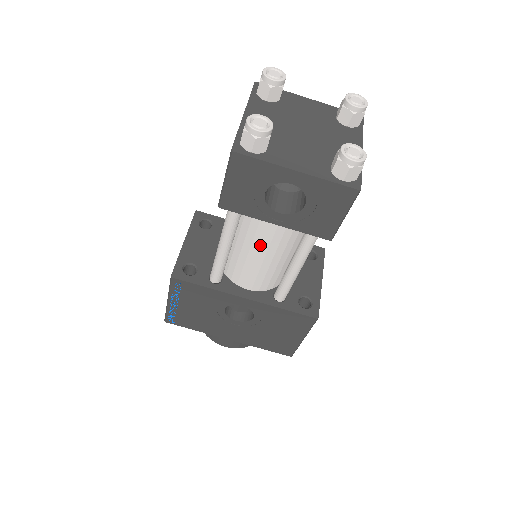
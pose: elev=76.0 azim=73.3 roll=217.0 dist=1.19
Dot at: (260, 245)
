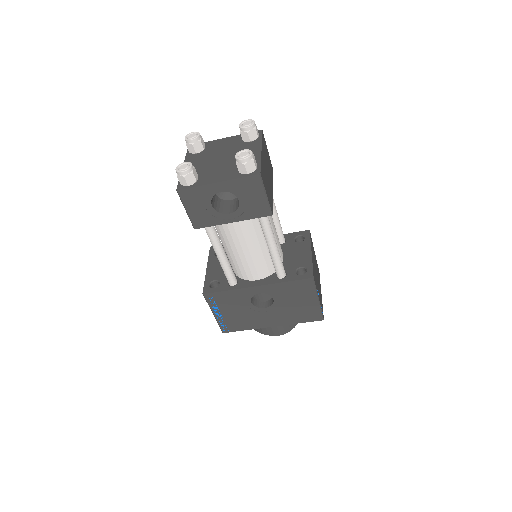
Dot at: (240, 243)
